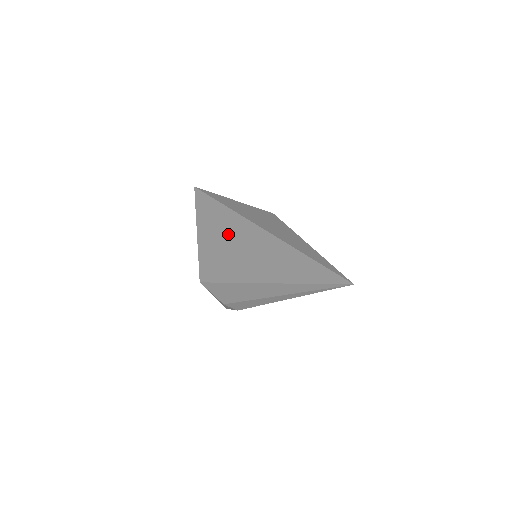
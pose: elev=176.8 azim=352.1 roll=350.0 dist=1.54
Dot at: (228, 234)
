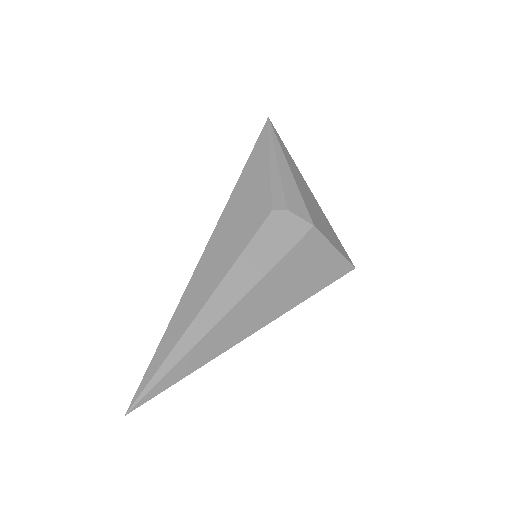
Dot at: occluded
